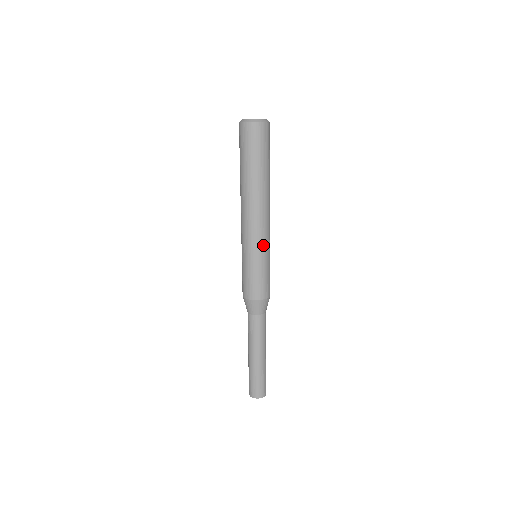
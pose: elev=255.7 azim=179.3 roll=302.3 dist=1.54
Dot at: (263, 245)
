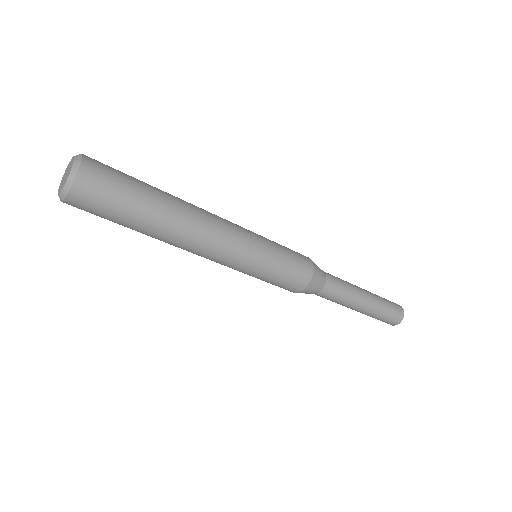
Dot at: (252, 244)
